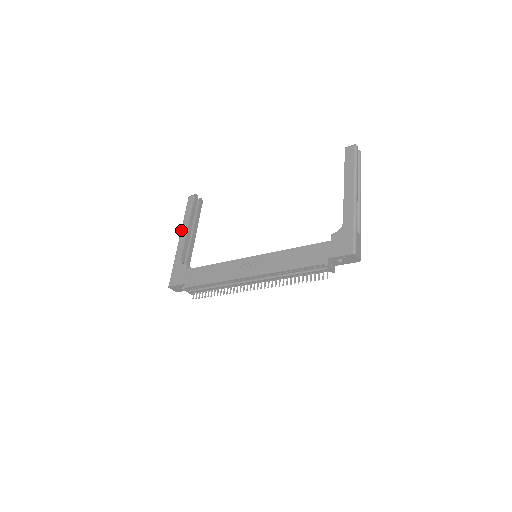
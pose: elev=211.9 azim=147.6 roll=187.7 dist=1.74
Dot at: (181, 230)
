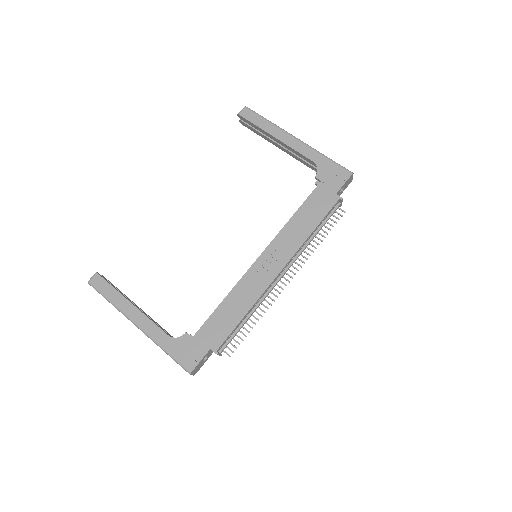
Dot at: (127, 316)
